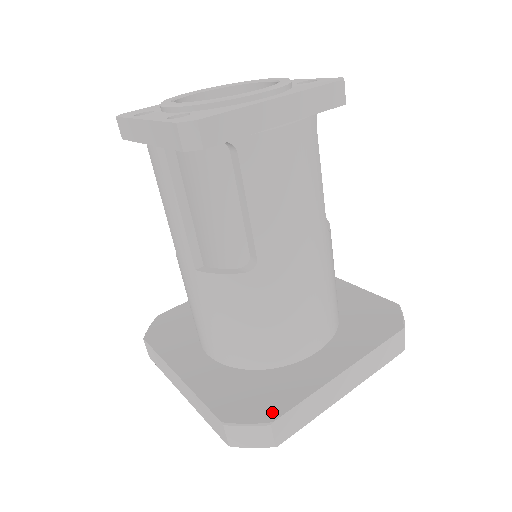
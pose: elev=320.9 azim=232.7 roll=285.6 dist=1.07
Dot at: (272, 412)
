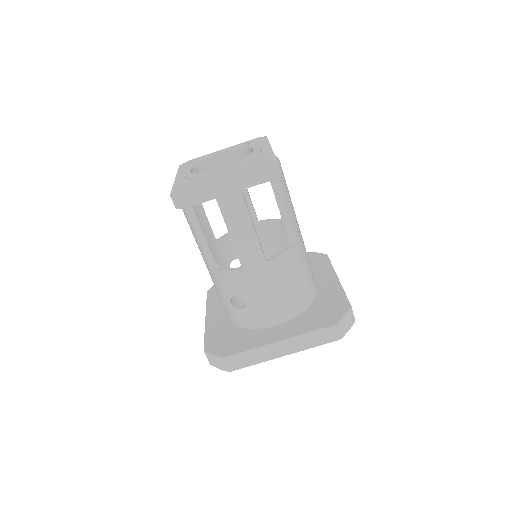
Dot at: (344, 305)
